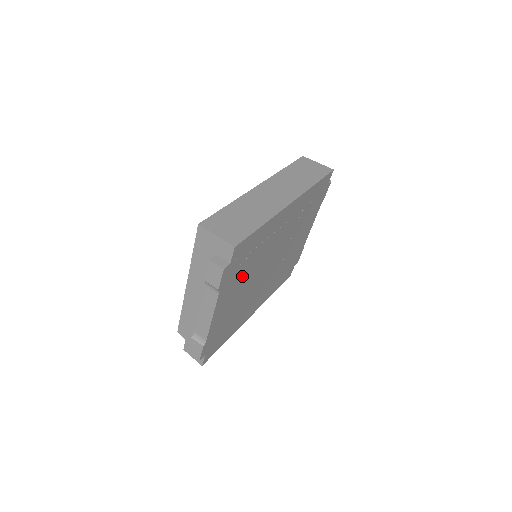
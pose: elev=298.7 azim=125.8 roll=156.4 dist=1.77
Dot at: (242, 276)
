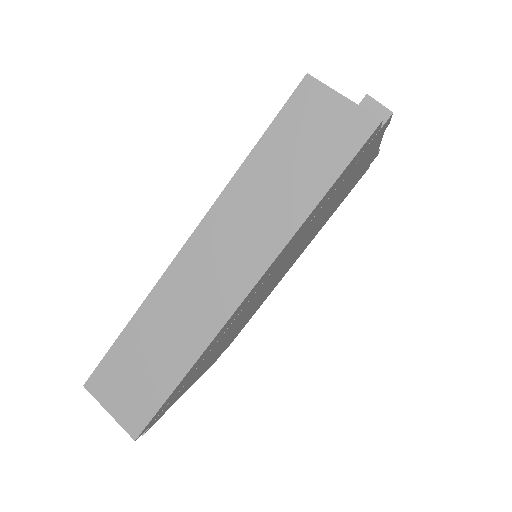
Dot at: (208, 359)
